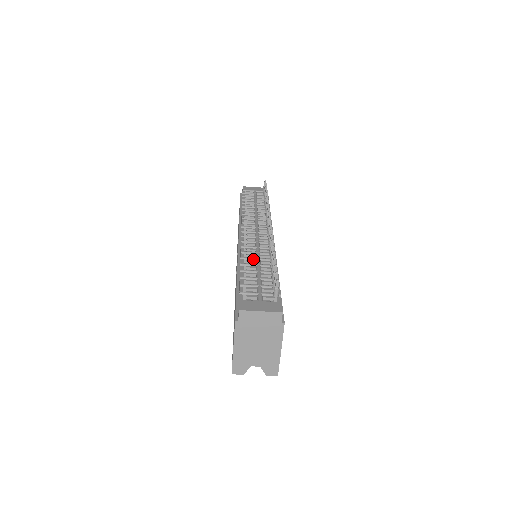
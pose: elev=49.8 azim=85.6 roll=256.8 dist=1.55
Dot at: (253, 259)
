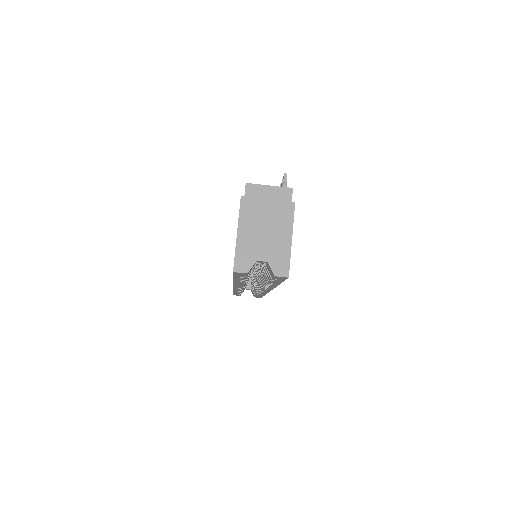
Dot at: occluded
